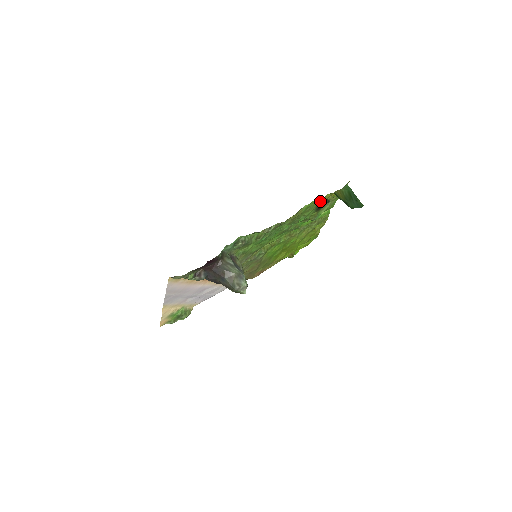
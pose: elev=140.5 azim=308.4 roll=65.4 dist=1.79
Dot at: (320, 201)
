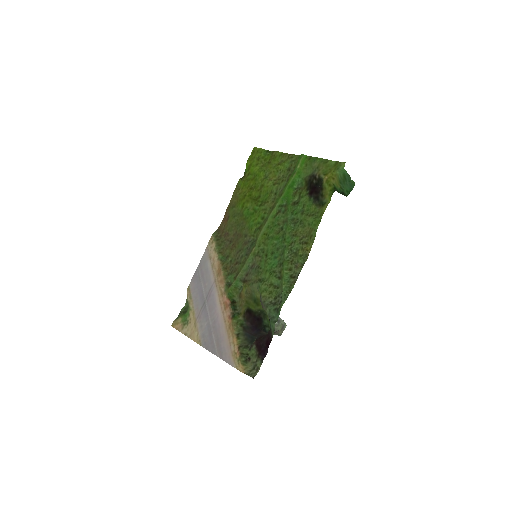
Dot at: (323, 204)
